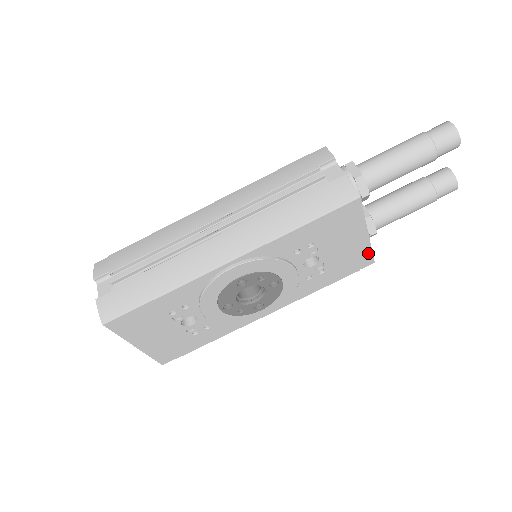
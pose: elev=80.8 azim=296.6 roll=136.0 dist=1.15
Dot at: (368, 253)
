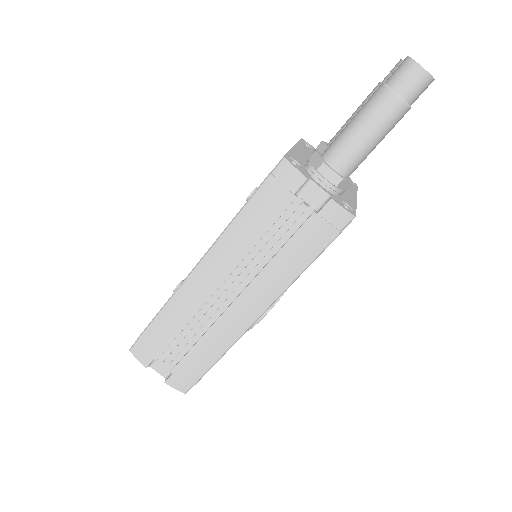
Dot at: occluded
